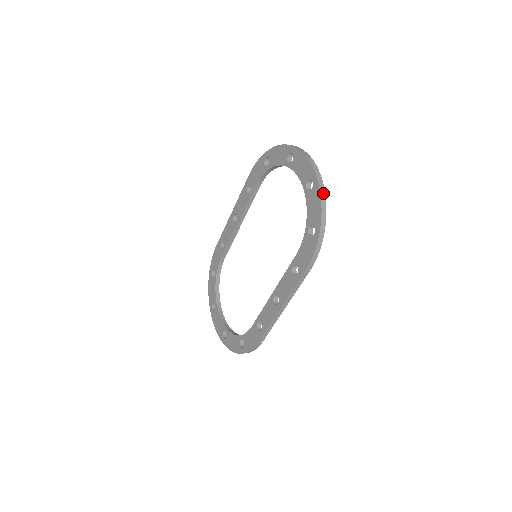
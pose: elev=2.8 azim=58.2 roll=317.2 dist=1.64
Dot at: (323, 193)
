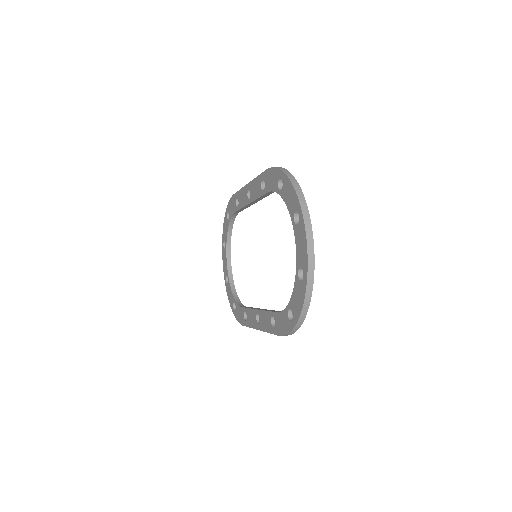
Dot at: (309, 296)
